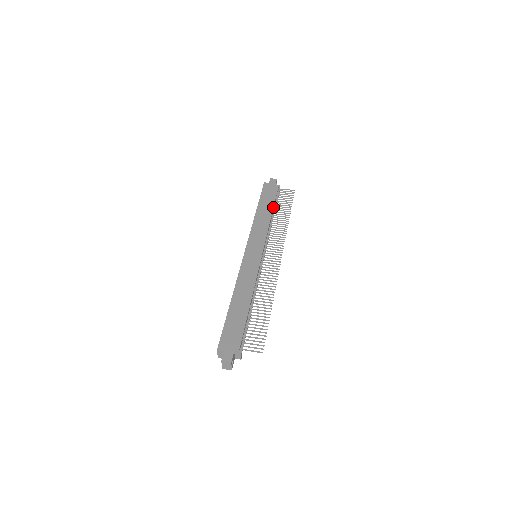
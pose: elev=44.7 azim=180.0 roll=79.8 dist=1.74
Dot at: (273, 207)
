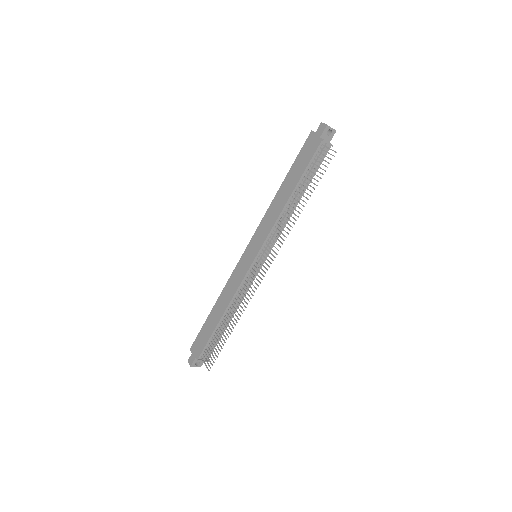
Dot at: (296, 185)
